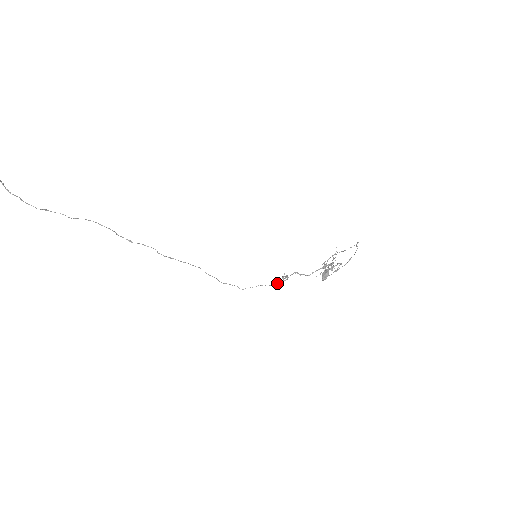
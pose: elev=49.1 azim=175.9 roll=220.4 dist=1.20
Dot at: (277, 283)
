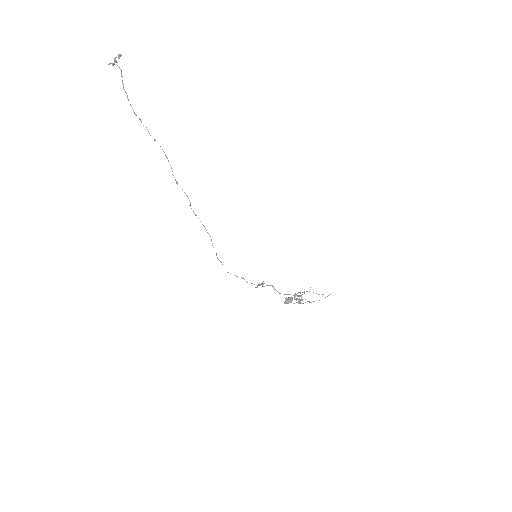
Dot at: (257, 285)
